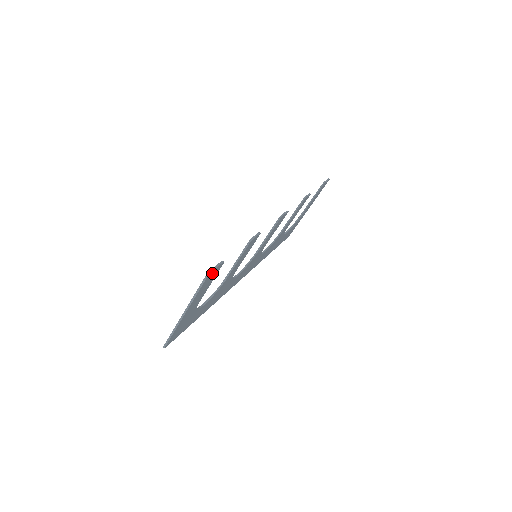
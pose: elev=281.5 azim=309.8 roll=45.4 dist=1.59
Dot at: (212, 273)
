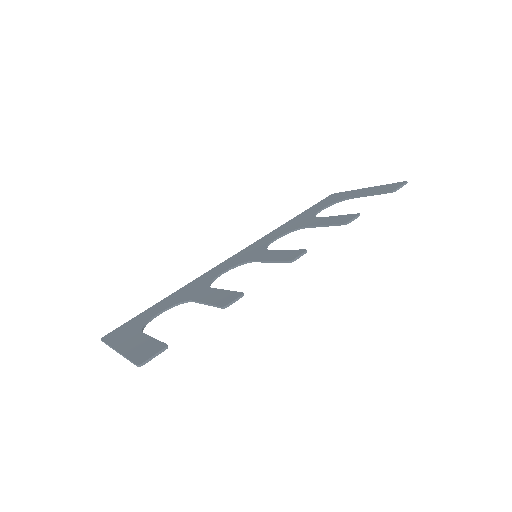
Dot at: (147, 358)
